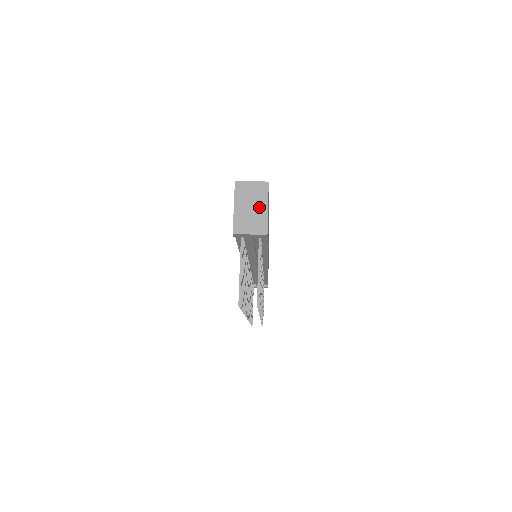
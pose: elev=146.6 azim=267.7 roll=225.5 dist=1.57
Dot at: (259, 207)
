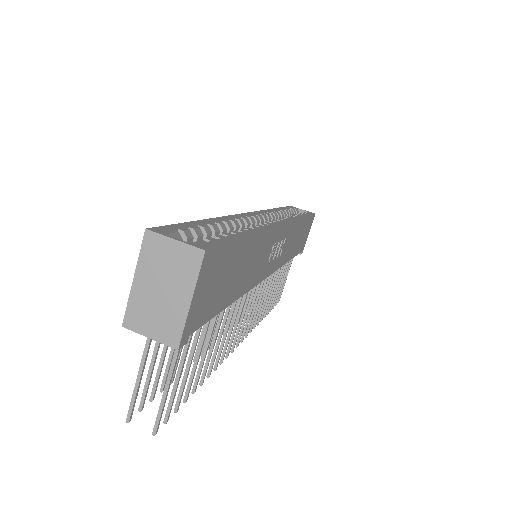
Dot at: (176, 294)
